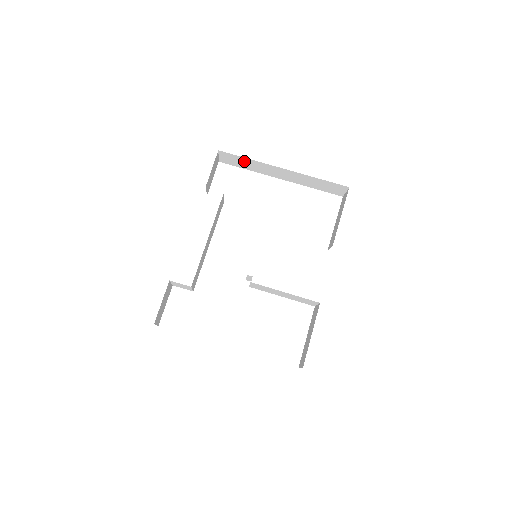
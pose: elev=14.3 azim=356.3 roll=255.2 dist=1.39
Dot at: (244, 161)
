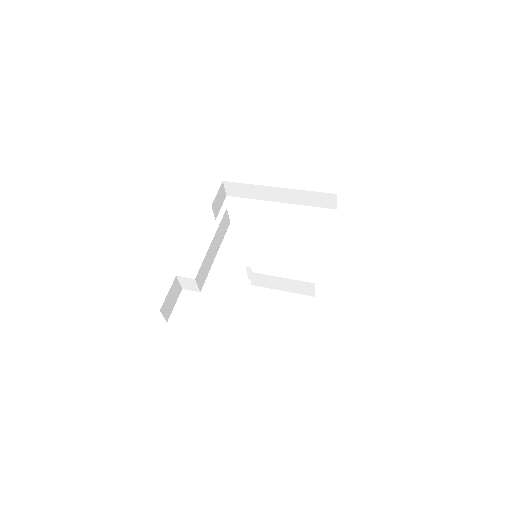
Dot at: (245, 188)
